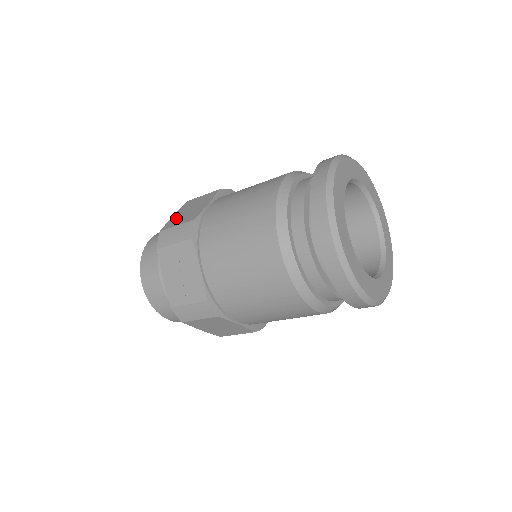
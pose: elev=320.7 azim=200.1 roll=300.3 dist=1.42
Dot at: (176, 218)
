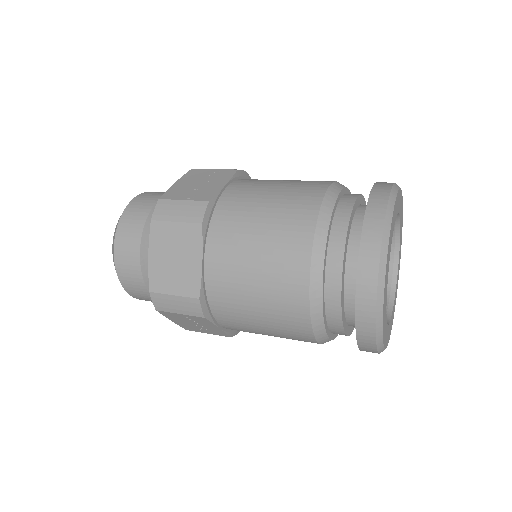
Dot at: (160, 271)
